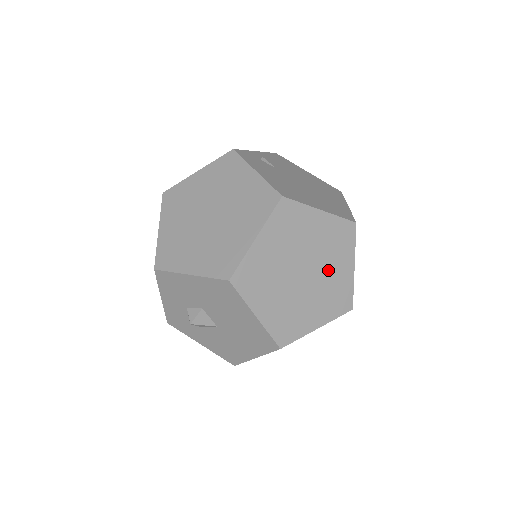
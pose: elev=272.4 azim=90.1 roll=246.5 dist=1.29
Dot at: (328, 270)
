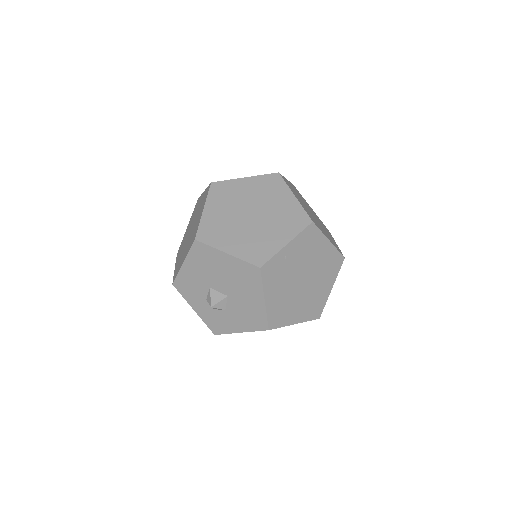
Dot at: (272, 206)
